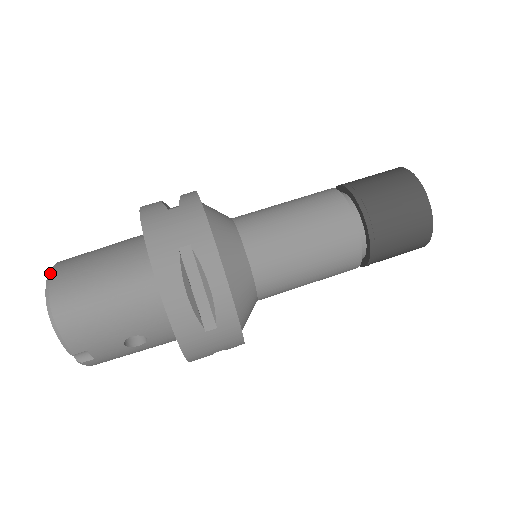
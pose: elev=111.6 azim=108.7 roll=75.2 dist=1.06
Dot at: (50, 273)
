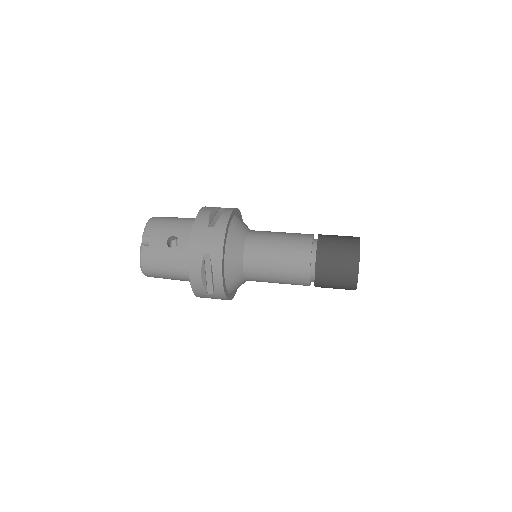
Dot at: occluded
